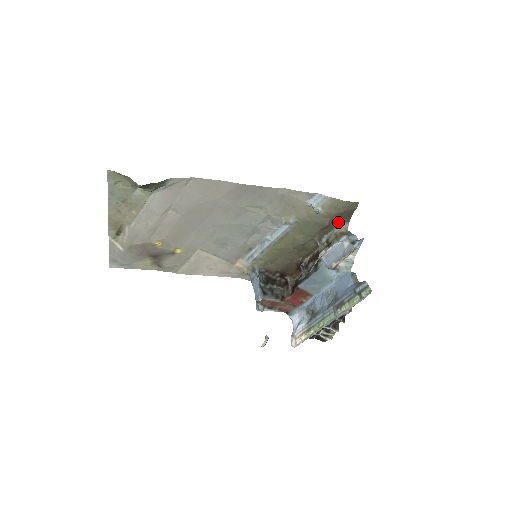
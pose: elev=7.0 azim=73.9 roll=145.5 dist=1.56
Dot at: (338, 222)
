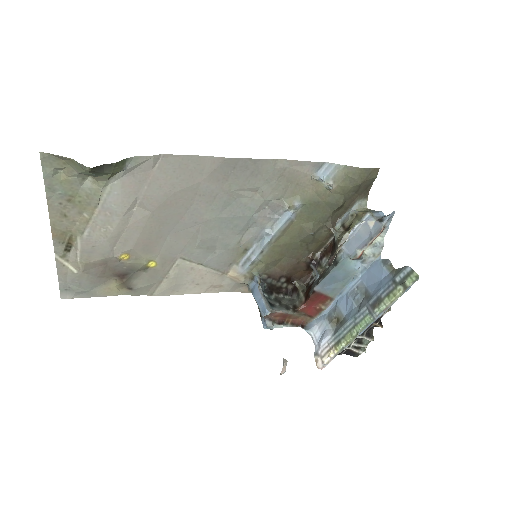
Dot at: (354, 199)
